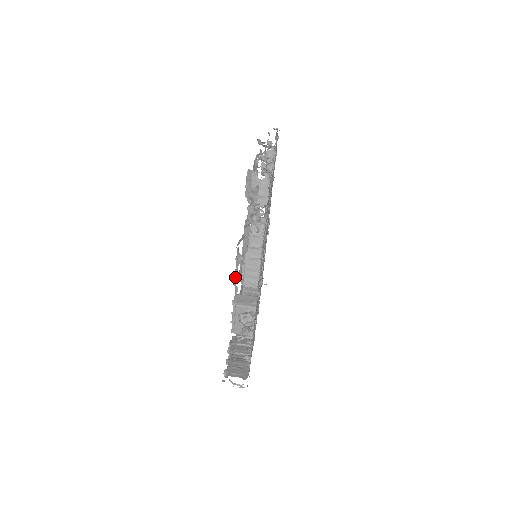
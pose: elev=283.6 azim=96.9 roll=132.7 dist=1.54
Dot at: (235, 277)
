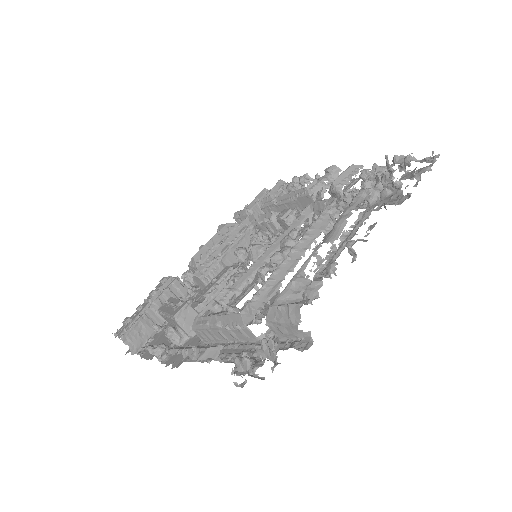
Dot at: (179, 351)
